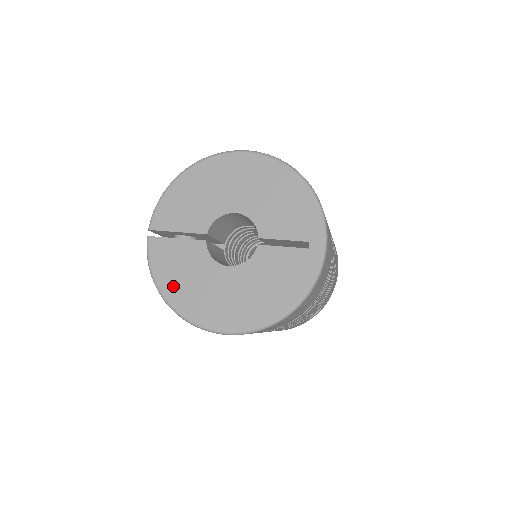
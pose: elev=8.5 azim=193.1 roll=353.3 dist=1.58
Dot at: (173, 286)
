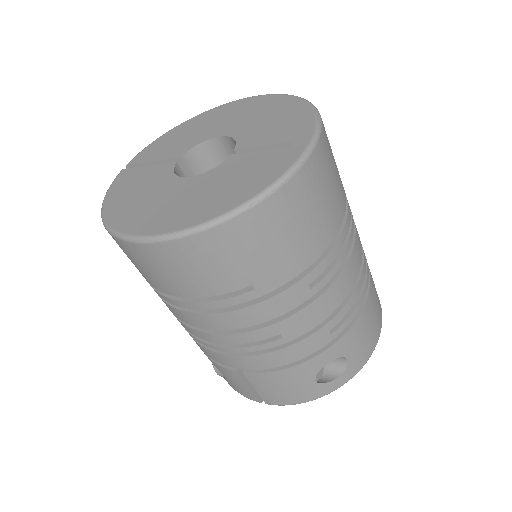
Dot at: (119, 203)
